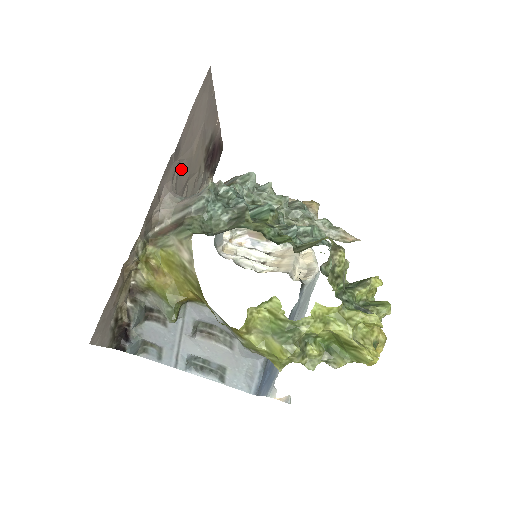
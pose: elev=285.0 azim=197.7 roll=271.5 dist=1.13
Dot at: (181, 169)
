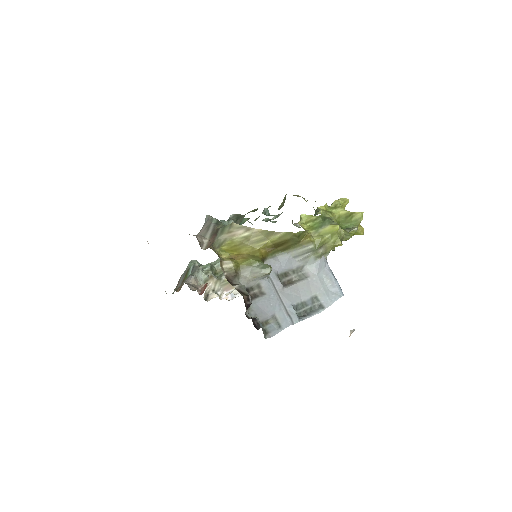
Dot at: occluded
